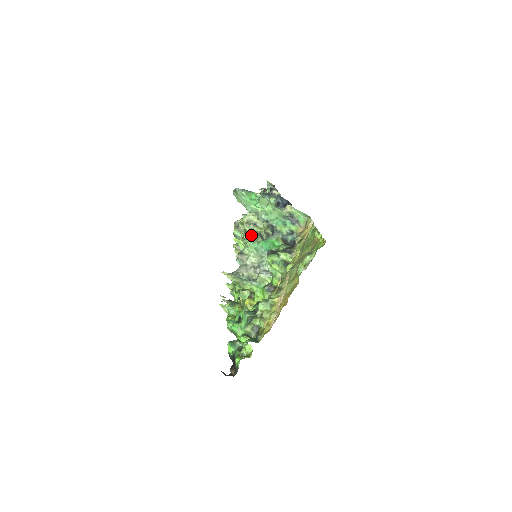
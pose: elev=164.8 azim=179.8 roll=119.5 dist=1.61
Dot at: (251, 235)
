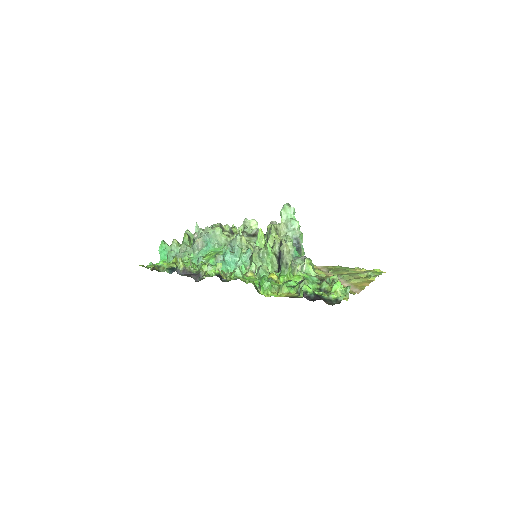
Dot at: (274, 239)
